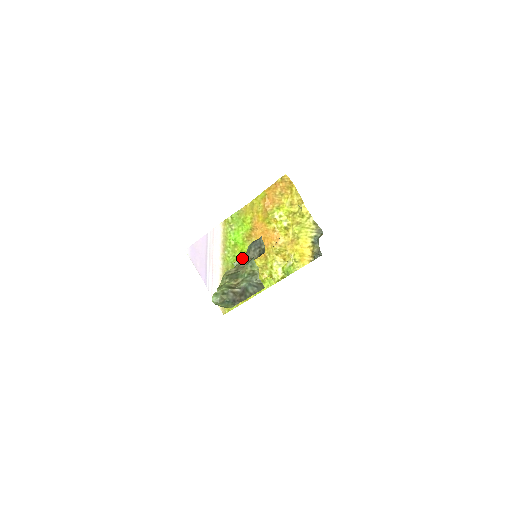
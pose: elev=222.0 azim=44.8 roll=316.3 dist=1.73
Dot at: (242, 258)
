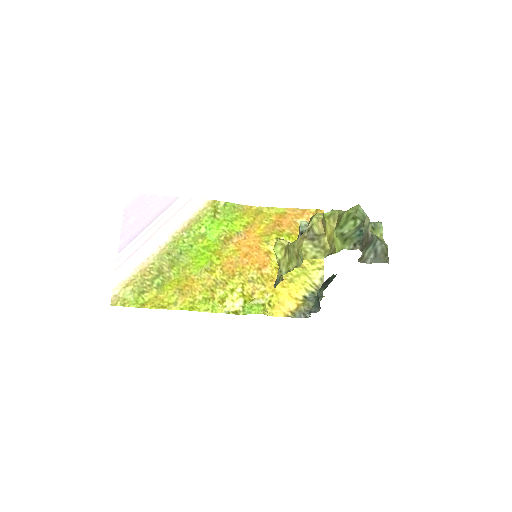
Dot at: occluded
